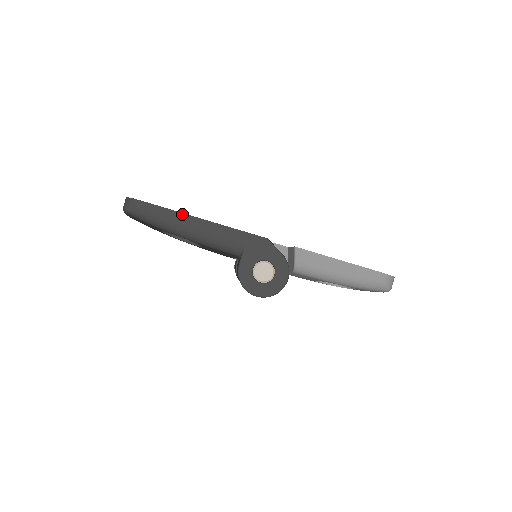
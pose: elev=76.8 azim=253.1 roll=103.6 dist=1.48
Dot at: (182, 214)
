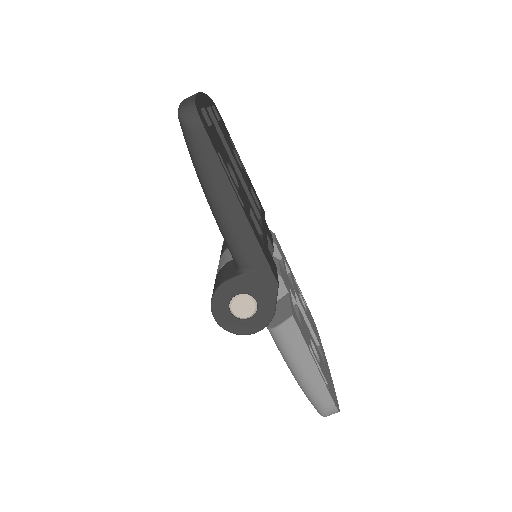
Dot at: (229, 183)
